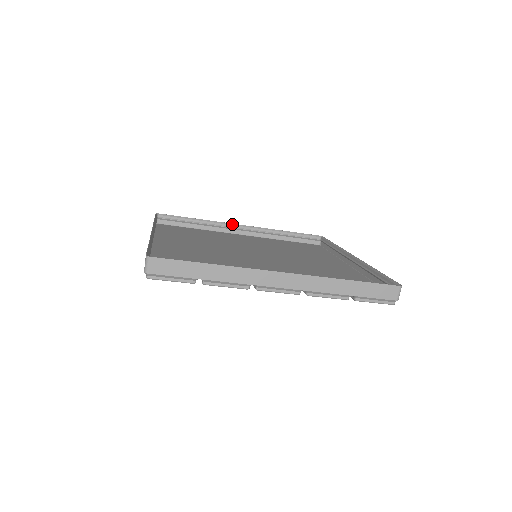
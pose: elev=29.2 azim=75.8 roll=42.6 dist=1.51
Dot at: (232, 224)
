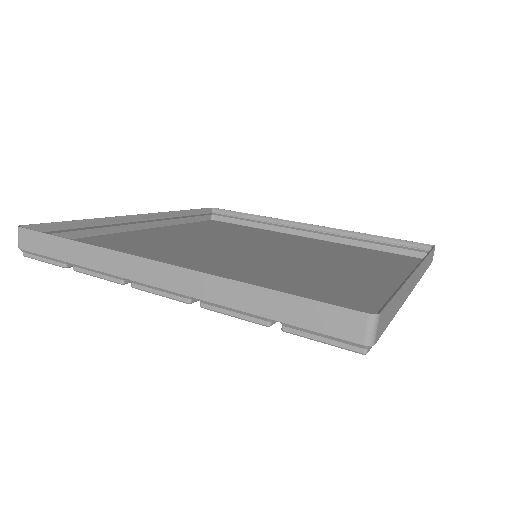
Dot at: (129, 216)
